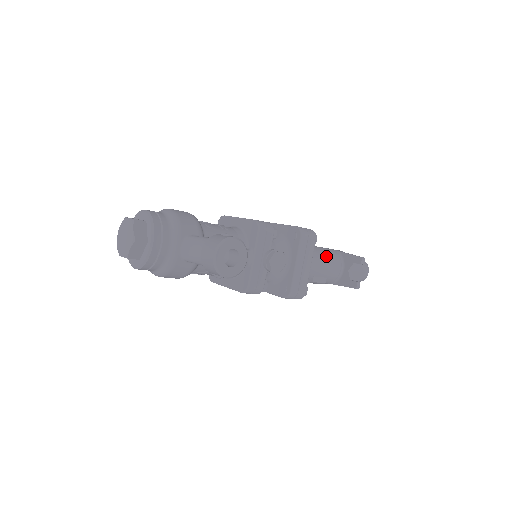
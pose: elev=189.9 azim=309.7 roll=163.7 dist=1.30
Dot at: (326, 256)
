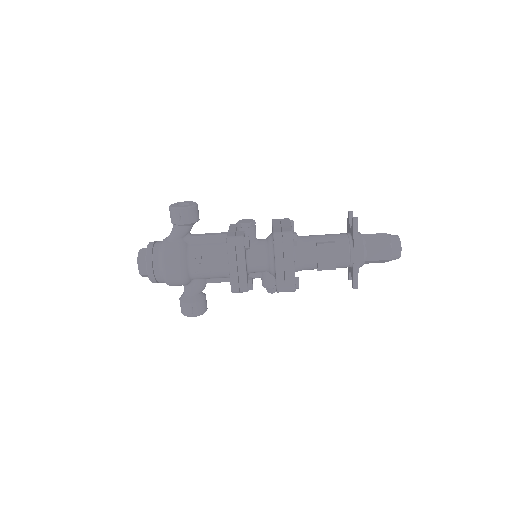
Dot at: occluded
